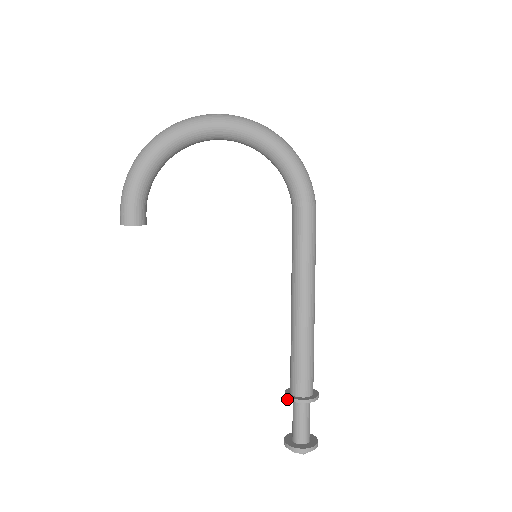
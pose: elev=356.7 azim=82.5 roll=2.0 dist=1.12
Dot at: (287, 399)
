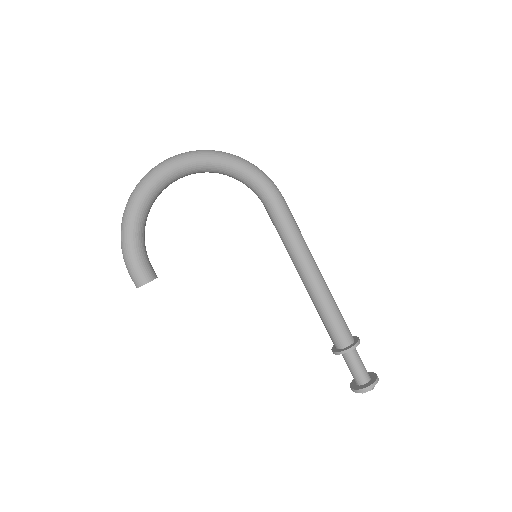
Dot at: occluded
